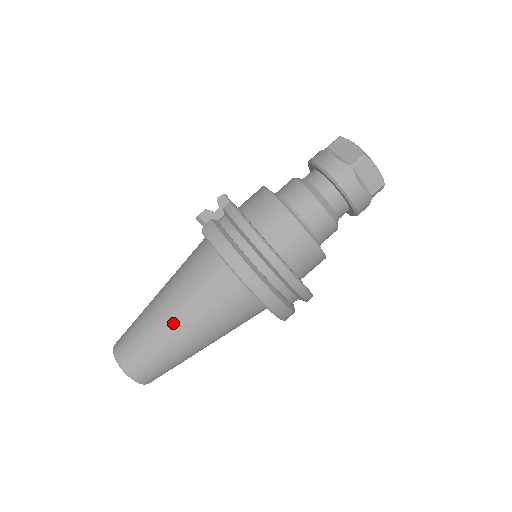
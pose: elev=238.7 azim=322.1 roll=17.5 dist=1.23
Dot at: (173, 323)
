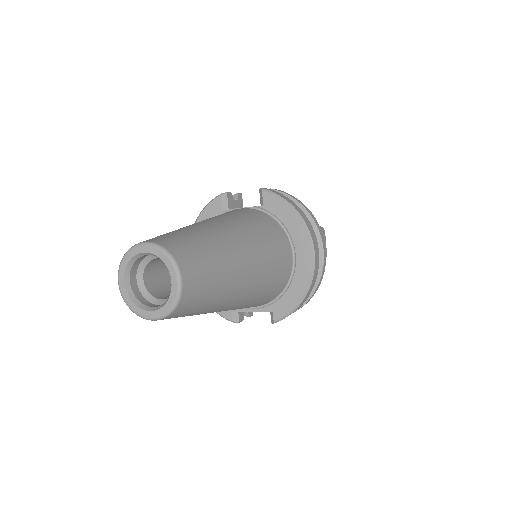
Dot at: (237, 243)
